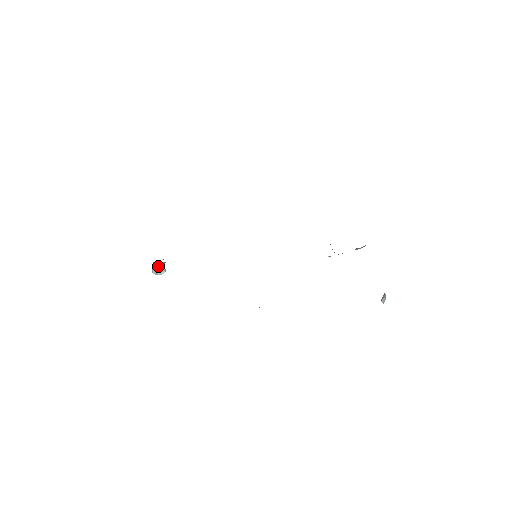
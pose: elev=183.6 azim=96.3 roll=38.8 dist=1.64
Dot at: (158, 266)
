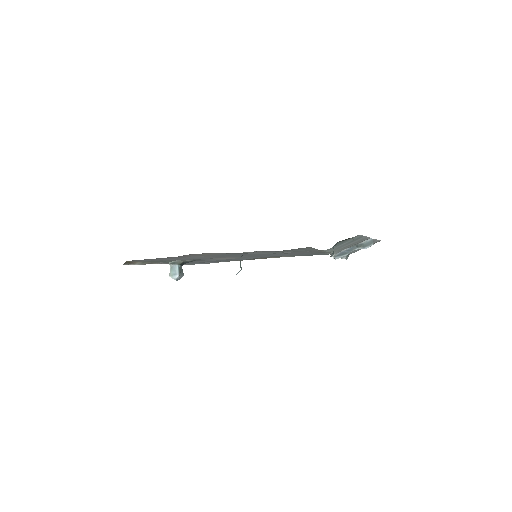
Dot at: (173, 268)
